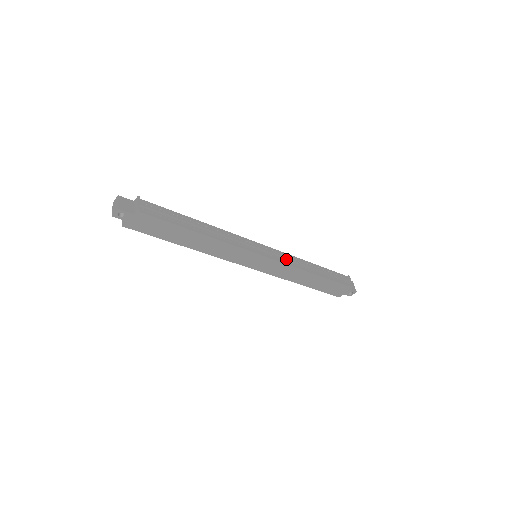
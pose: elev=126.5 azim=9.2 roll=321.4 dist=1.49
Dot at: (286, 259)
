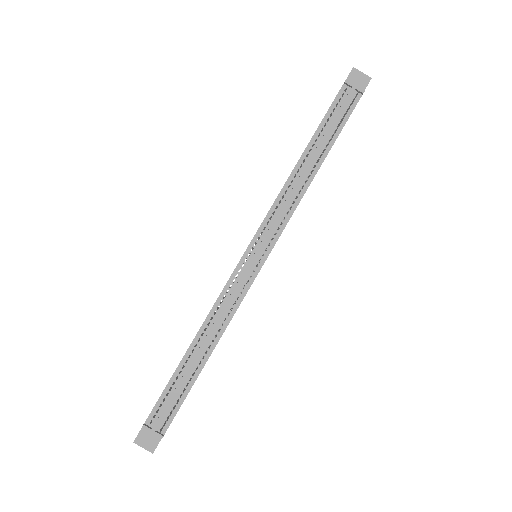
Dot at: (281, 215)
